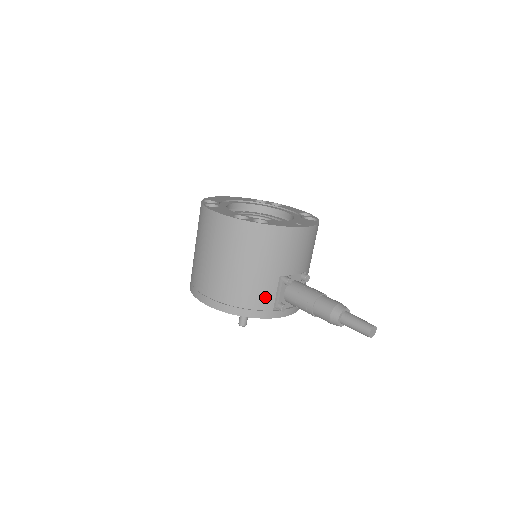
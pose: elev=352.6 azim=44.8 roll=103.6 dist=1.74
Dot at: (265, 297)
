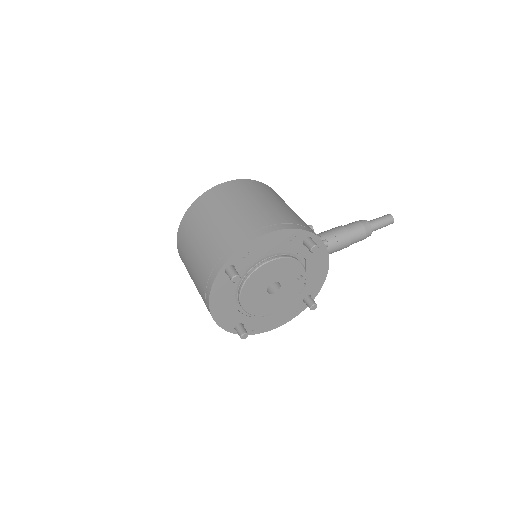
Dot at: occluded
